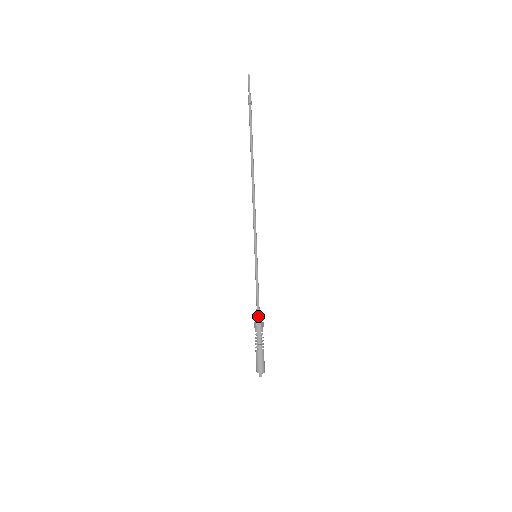
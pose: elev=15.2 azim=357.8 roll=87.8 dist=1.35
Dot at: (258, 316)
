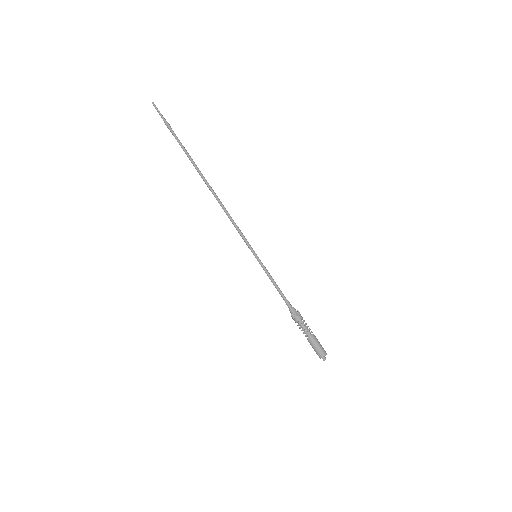
Dot at: (292, 307)
